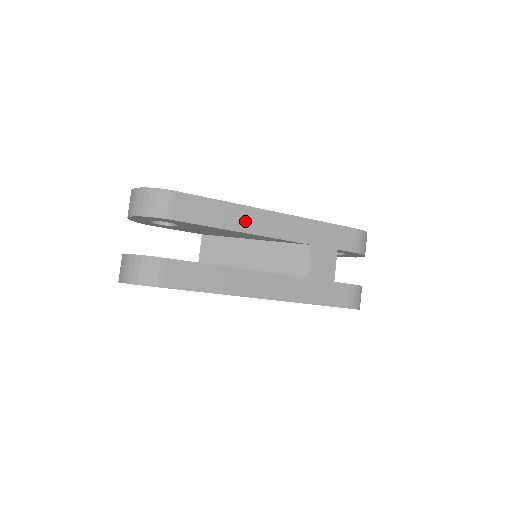
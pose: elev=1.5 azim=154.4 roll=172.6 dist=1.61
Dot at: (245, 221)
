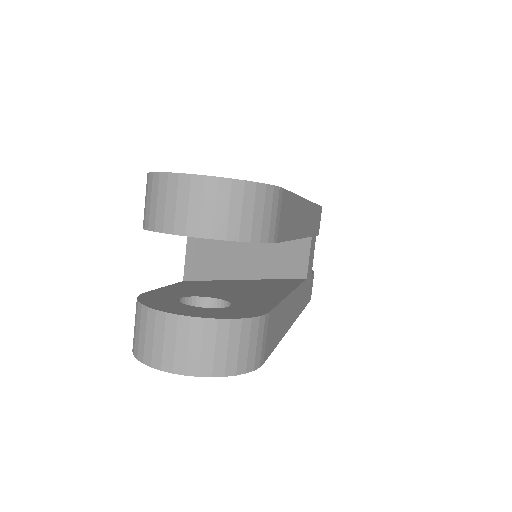
Dot at: (300, 221)
